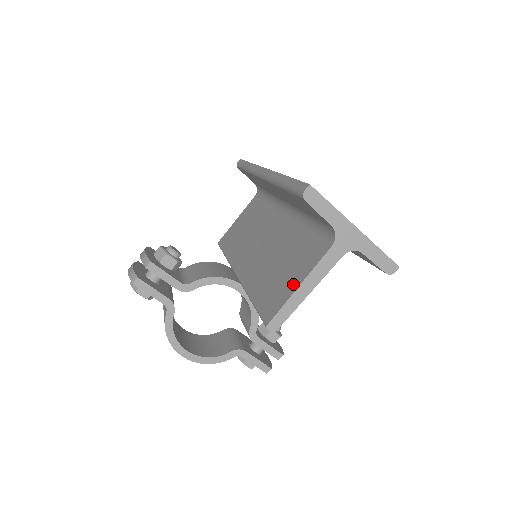
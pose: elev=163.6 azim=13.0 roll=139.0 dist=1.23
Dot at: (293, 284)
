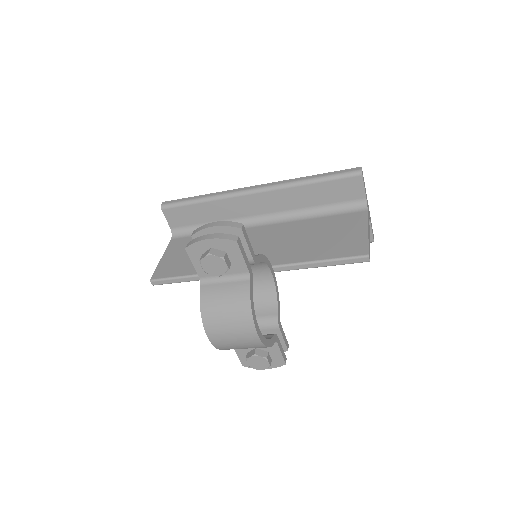
Dot at: (360, 233)
